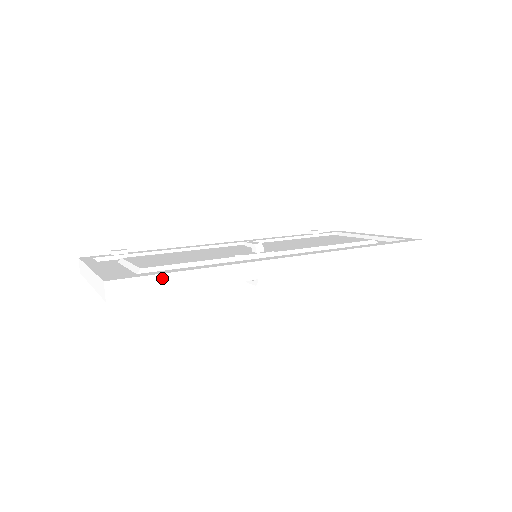
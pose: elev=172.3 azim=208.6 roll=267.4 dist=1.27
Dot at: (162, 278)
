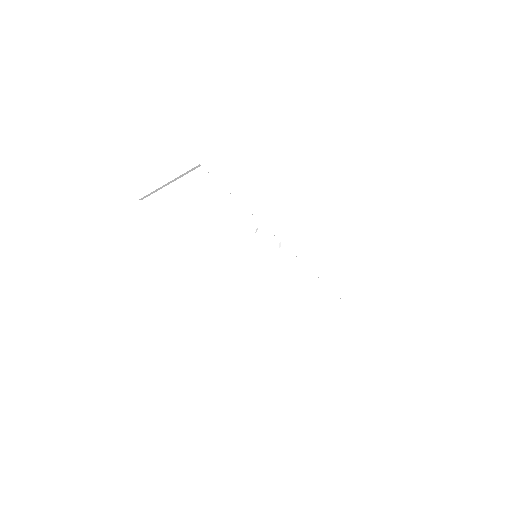
Dot at: (231, 172)
